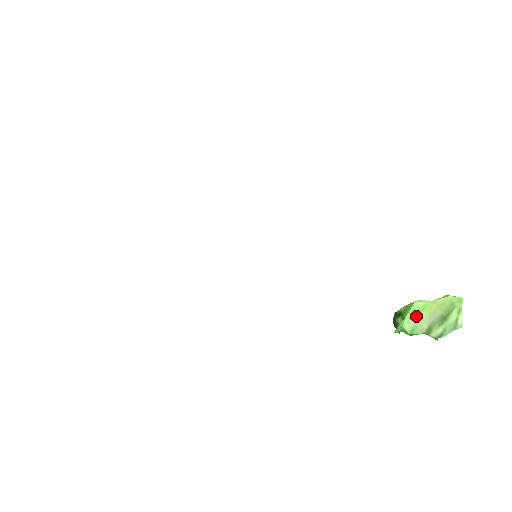
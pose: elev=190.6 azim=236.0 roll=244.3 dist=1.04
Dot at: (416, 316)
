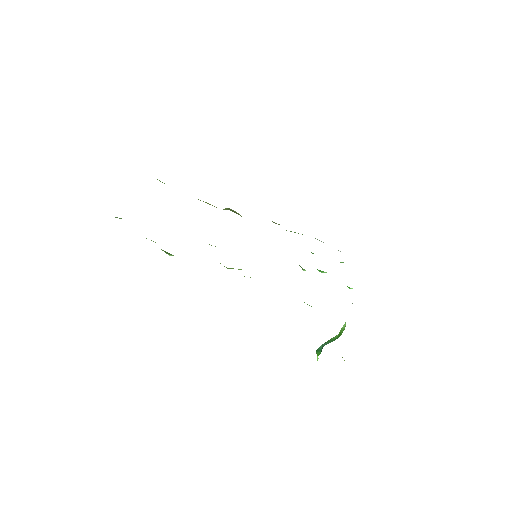
Dot at: occluded
